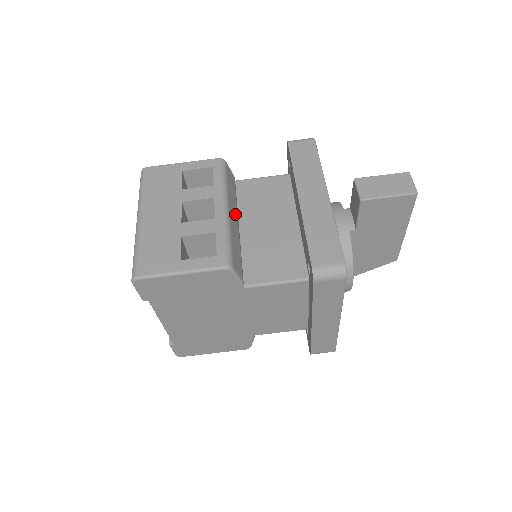
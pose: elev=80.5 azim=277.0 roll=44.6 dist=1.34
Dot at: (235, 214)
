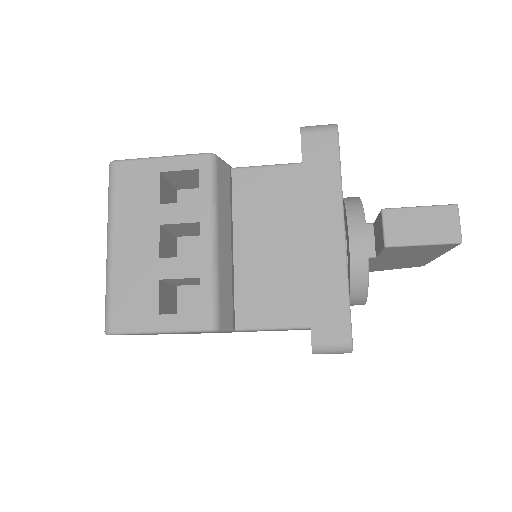
Dot at: (227, 234)
